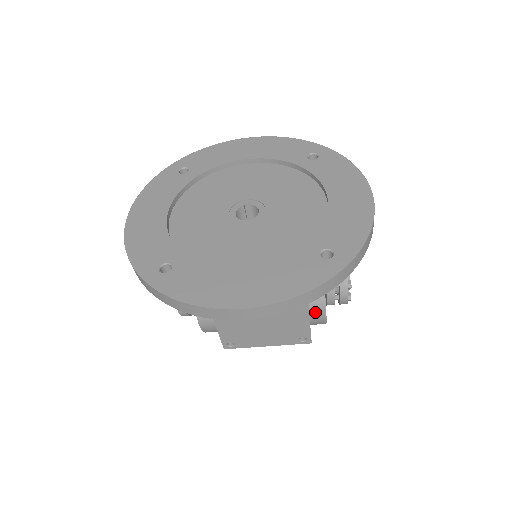
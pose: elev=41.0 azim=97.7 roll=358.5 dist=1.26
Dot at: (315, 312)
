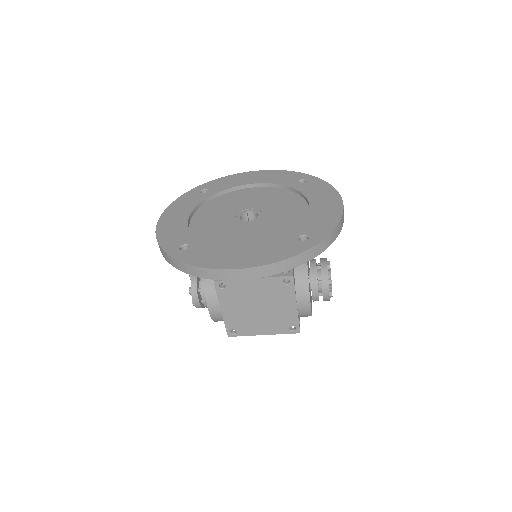
Dot at: (301, 300)
